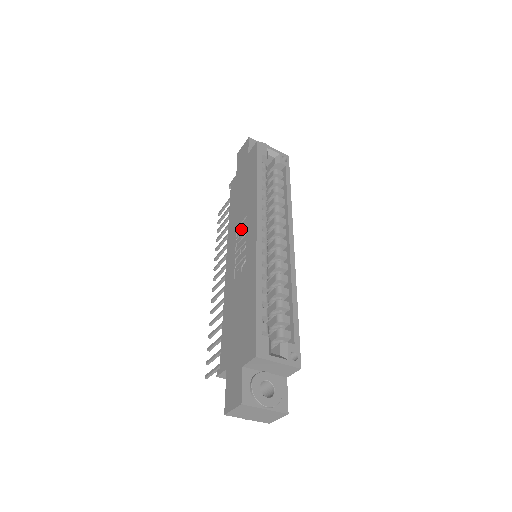
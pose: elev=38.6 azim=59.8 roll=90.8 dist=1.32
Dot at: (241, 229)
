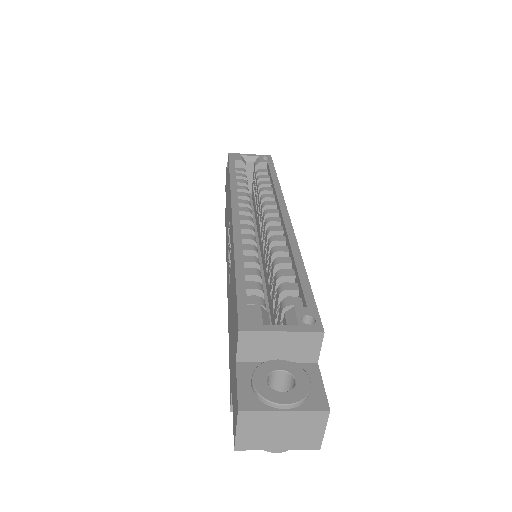
Dot at: occluded
